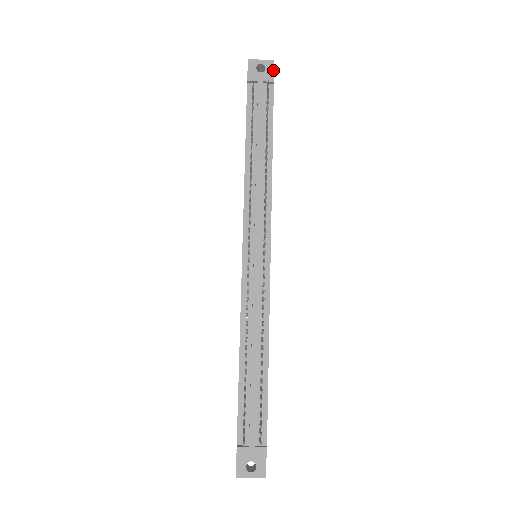
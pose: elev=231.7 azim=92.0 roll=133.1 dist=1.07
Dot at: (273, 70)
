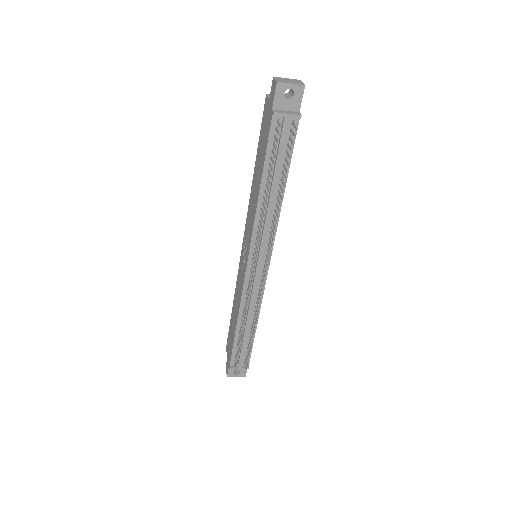
Dot at: (302, 97)
